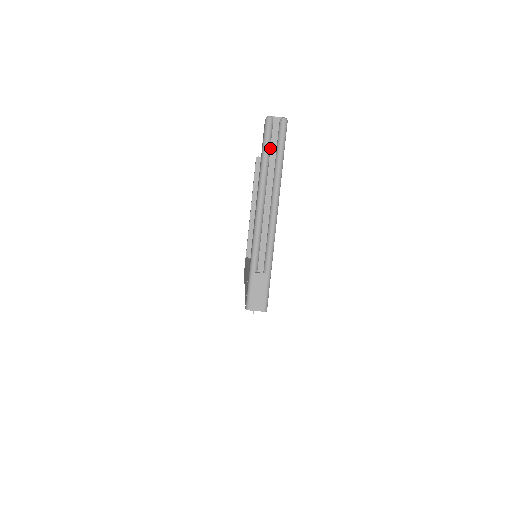
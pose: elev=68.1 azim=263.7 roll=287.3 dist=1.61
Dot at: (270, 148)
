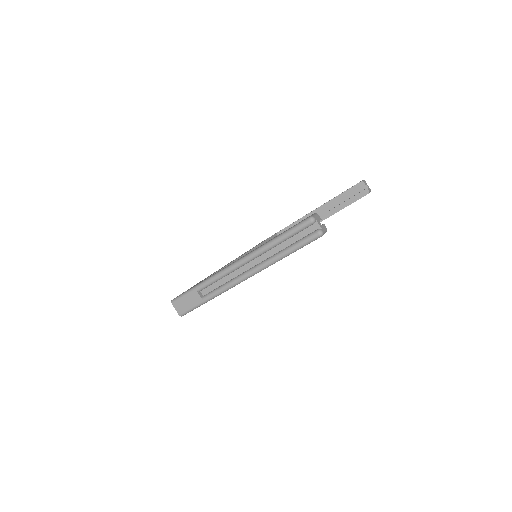
Dot at: (291, 237)
